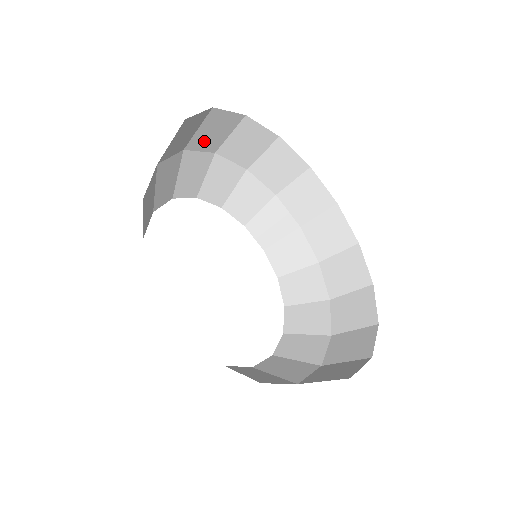
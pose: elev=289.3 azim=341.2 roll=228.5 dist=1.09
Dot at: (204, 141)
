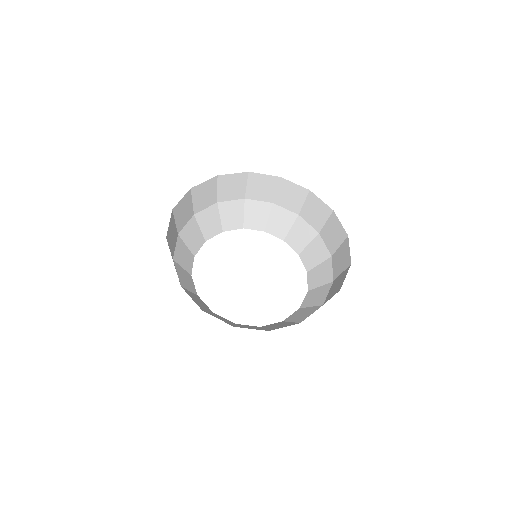
Dot at: (173, 243)
